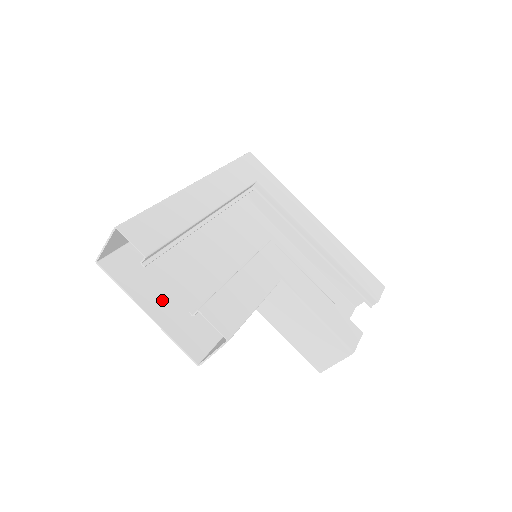
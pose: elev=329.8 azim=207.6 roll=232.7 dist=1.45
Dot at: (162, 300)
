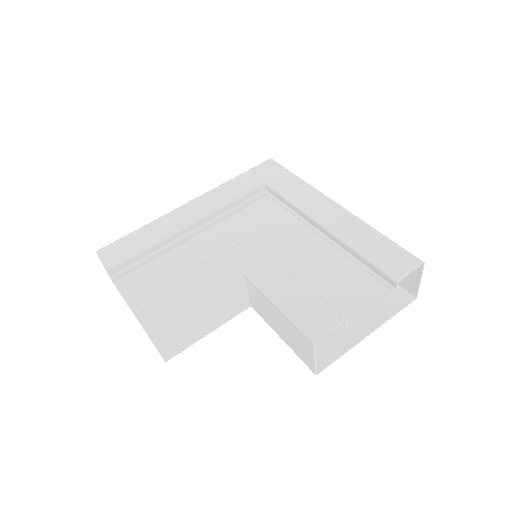
Dot at: occluded
